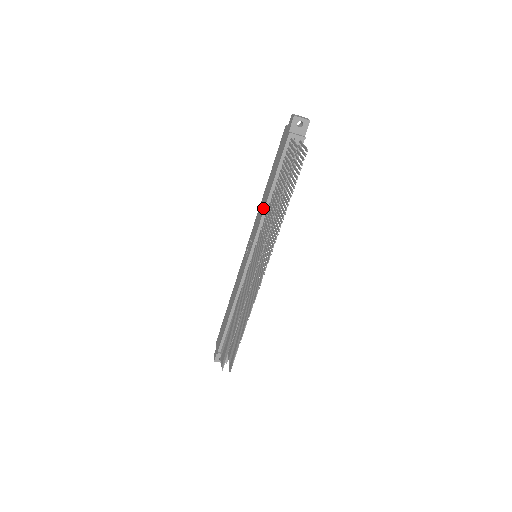
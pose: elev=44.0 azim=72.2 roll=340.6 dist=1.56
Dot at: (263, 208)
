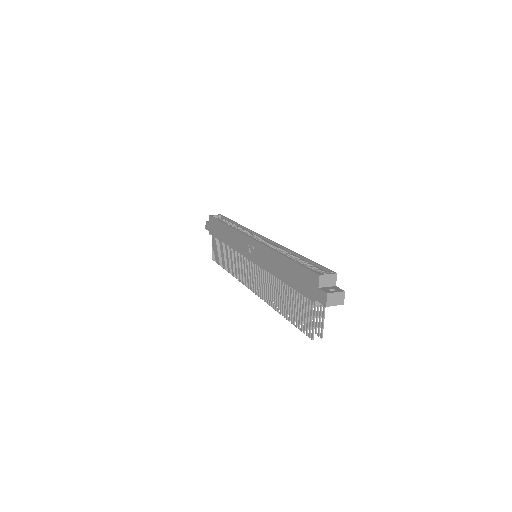
Dot at: (271, 270)
